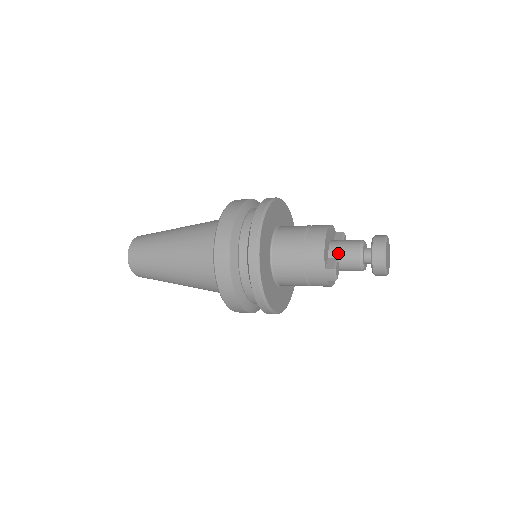
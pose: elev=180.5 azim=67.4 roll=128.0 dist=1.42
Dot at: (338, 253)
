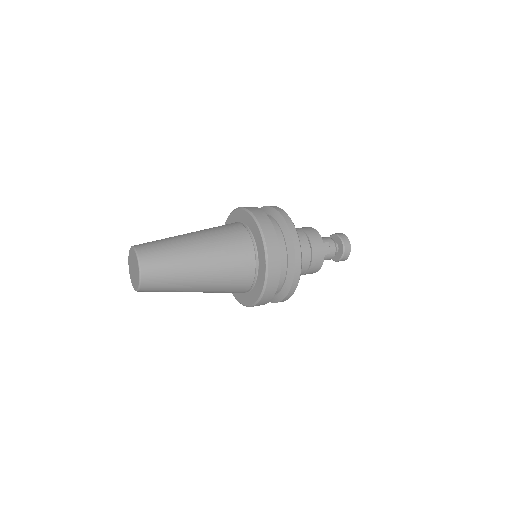
Dot at: occluded
